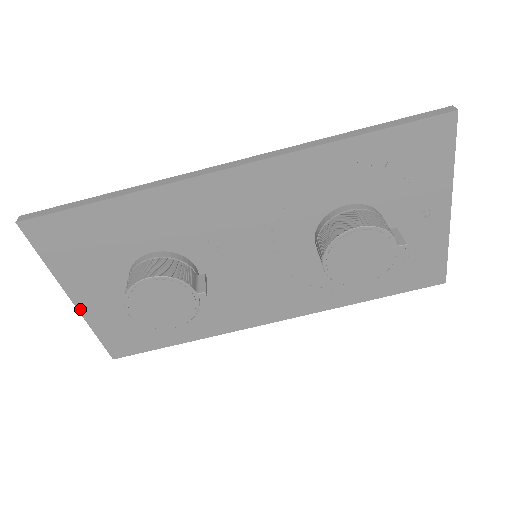
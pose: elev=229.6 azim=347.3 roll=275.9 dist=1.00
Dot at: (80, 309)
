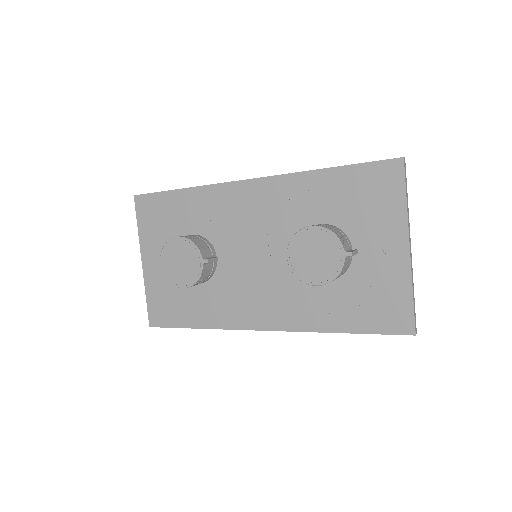
Dot at: (144, 271)
